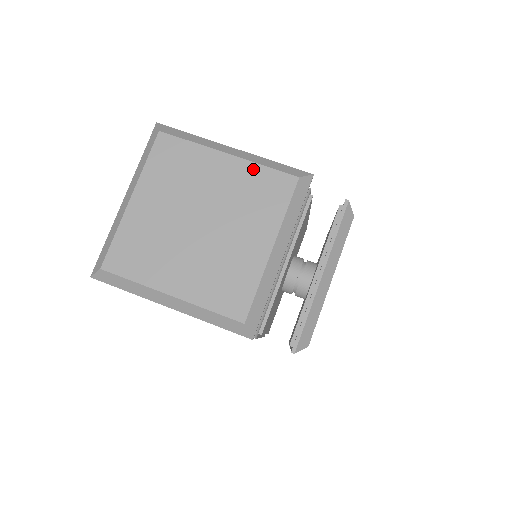
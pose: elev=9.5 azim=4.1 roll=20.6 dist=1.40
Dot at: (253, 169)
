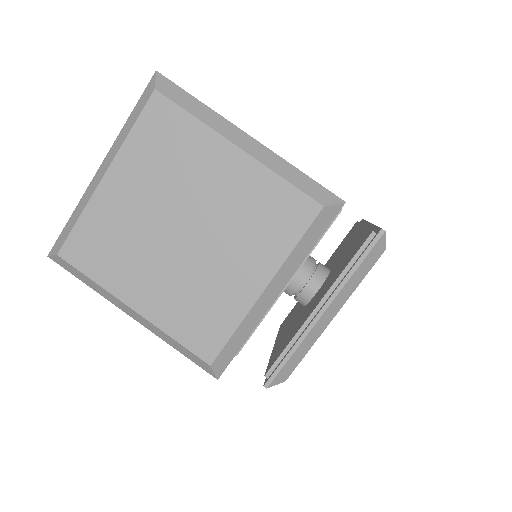
Dot at: (267, 178)
